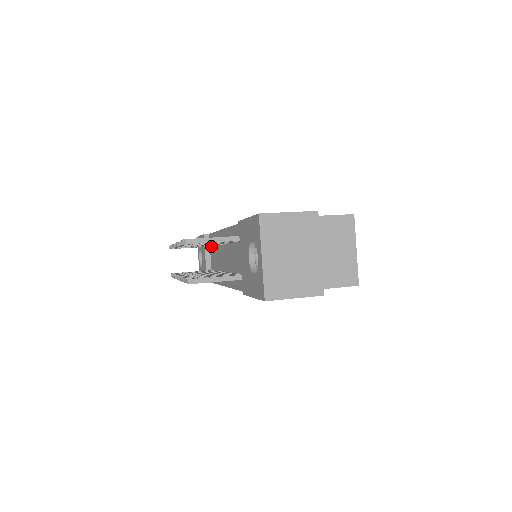
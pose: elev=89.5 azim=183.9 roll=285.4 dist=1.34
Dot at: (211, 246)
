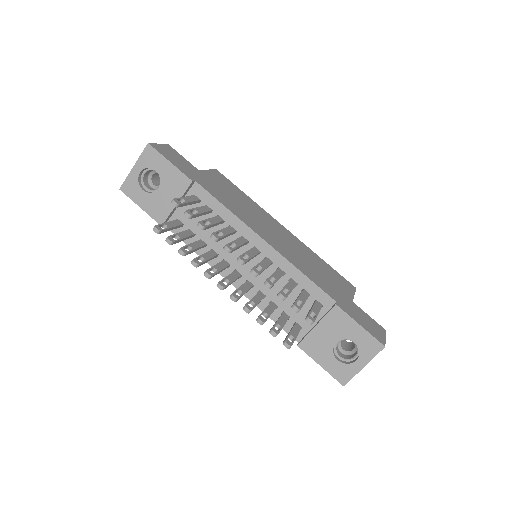
Dot at: (197, 201)
